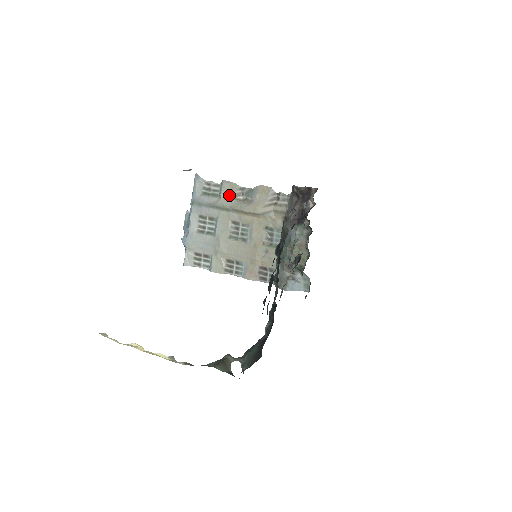
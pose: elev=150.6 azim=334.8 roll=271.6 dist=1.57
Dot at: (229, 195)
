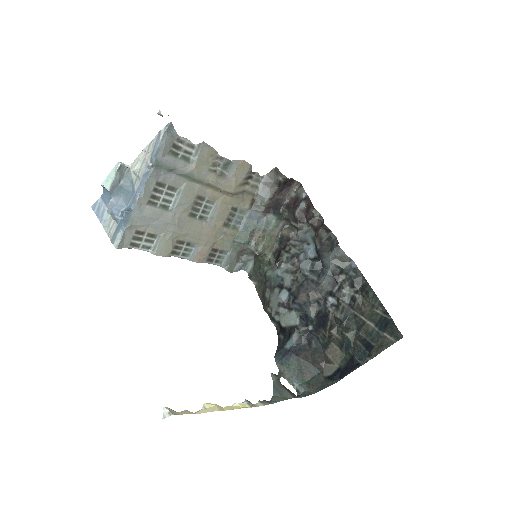
Dot at: (204, 163)
